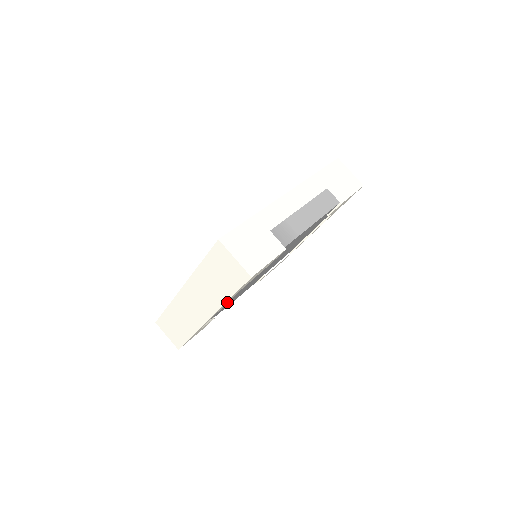
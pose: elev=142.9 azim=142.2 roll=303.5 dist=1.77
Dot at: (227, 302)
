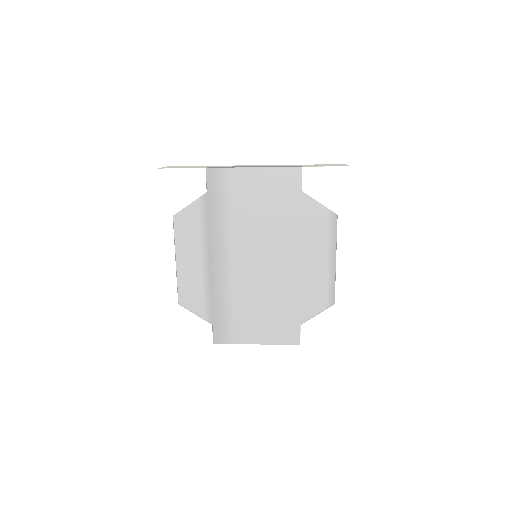
Dot at: (173, 234)
